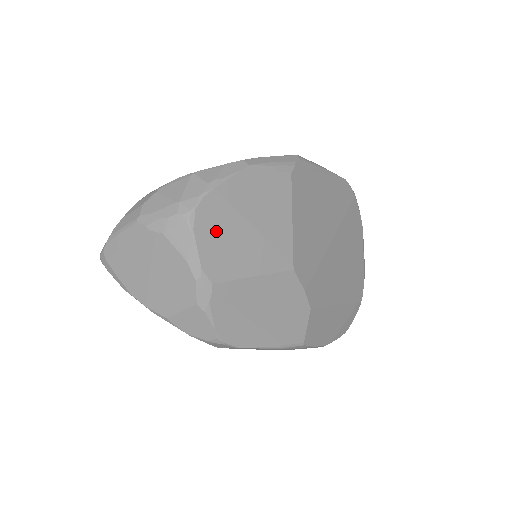
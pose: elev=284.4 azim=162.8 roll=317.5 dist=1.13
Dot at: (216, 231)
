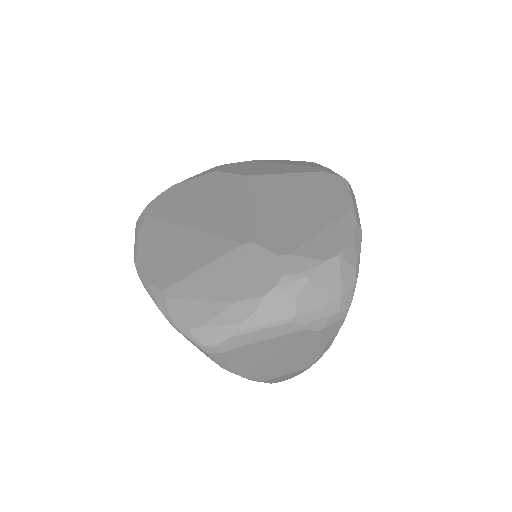
Dot at: occluded
